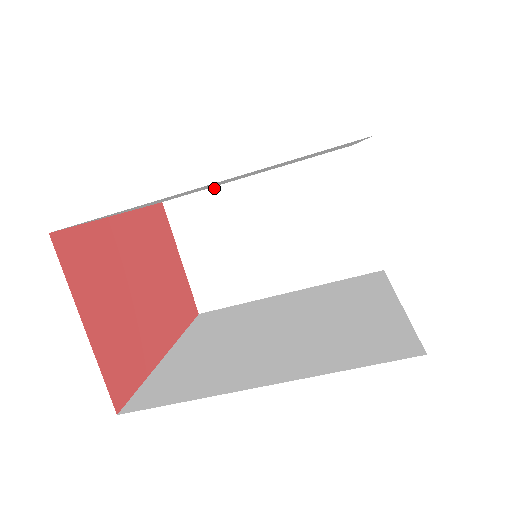
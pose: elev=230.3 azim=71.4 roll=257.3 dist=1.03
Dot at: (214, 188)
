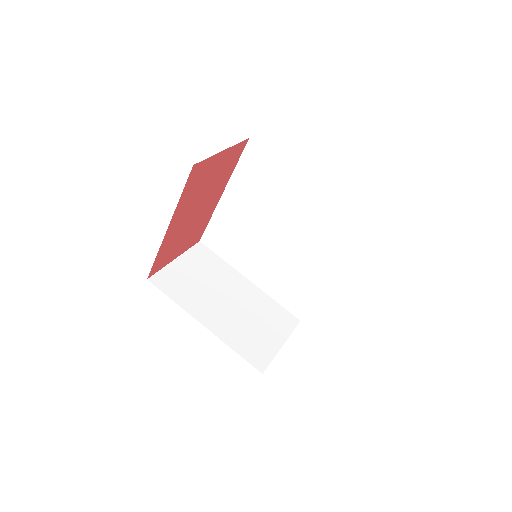
Dot at: (227, 264)
